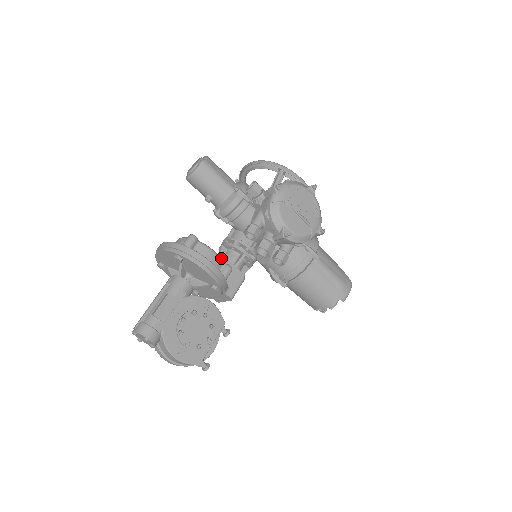
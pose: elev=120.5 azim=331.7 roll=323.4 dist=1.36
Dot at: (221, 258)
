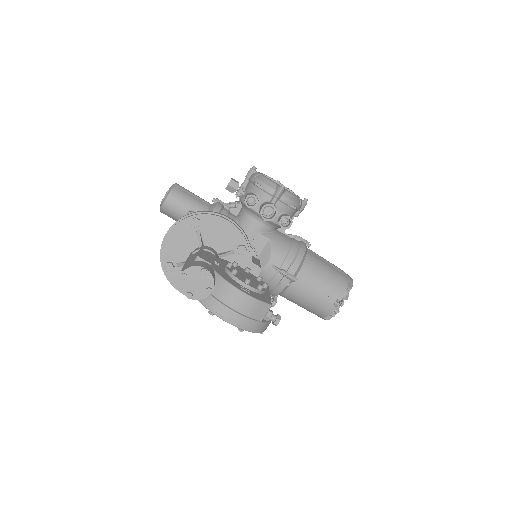
Dot at: occluded
